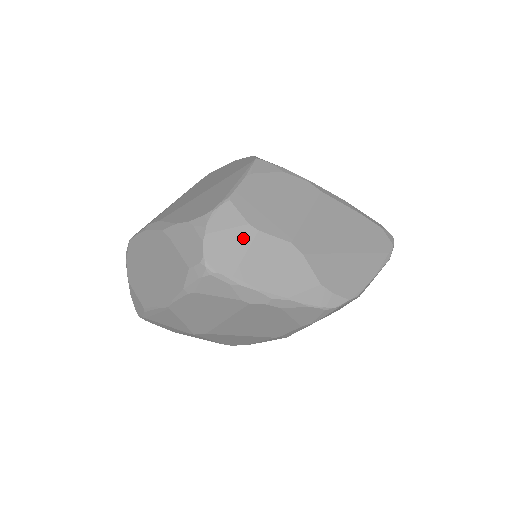
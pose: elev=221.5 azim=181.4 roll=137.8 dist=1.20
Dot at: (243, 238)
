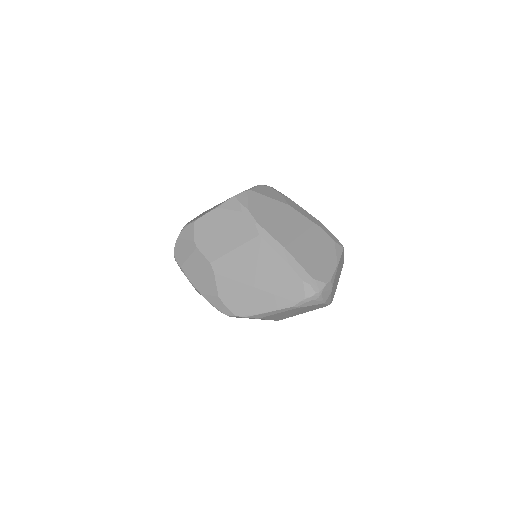
Dot at: (190, 248)
